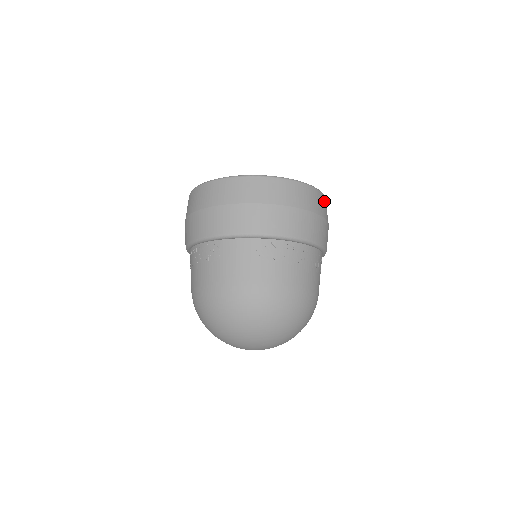
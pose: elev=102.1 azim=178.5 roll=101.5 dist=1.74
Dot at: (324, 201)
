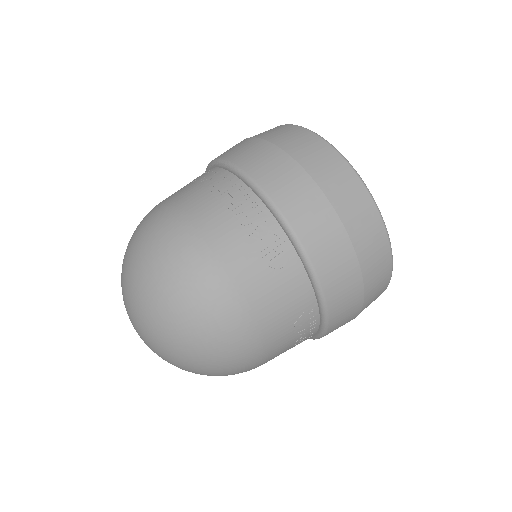
Dot at: (342, 170)
